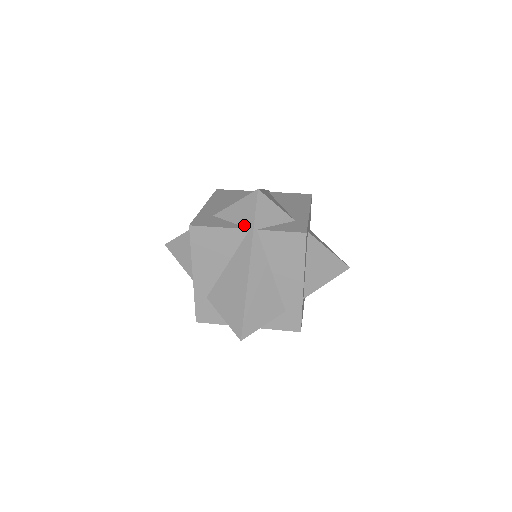
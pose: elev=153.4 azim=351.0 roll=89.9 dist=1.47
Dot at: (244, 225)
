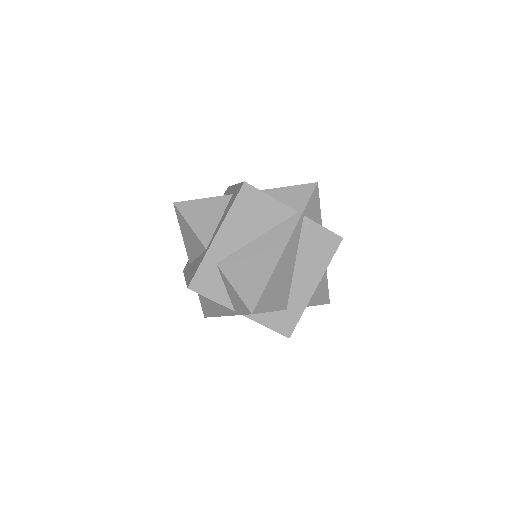
Dot at: (292, 207)
